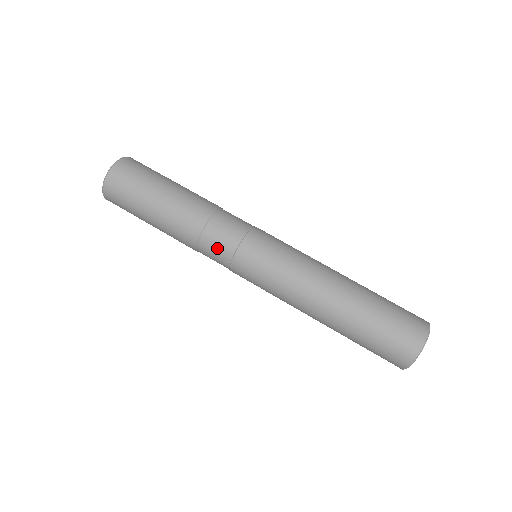
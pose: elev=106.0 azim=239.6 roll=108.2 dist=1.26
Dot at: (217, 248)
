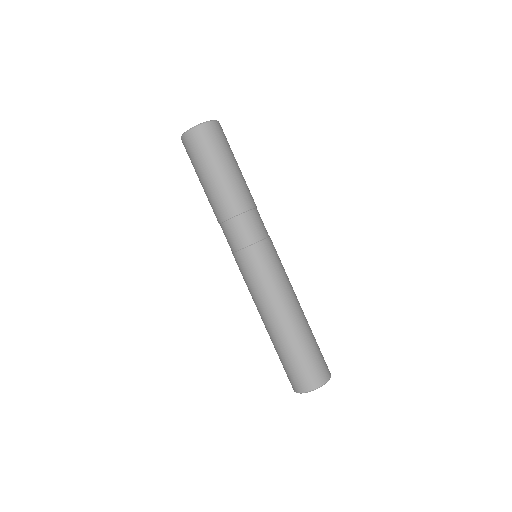
Dot at: (246, 230)
